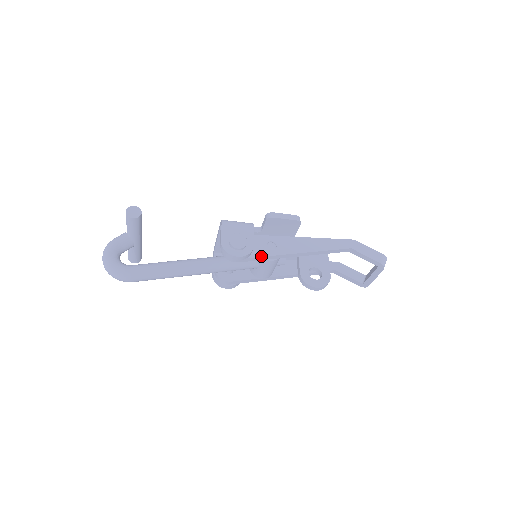
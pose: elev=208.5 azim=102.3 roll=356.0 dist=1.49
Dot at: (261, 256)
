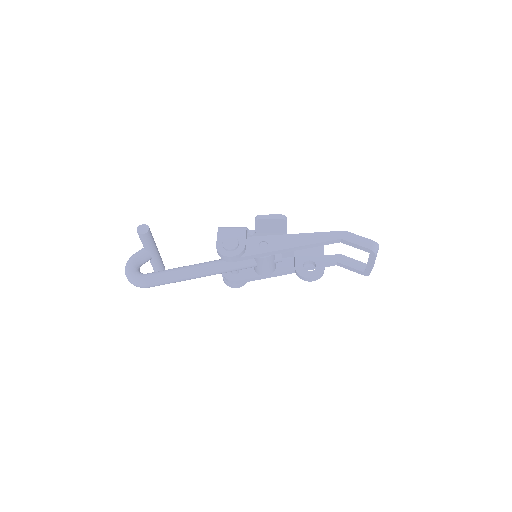
Dot at: (253, 254)
